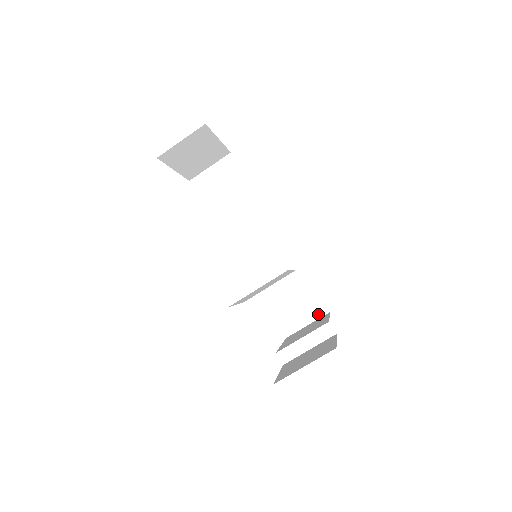
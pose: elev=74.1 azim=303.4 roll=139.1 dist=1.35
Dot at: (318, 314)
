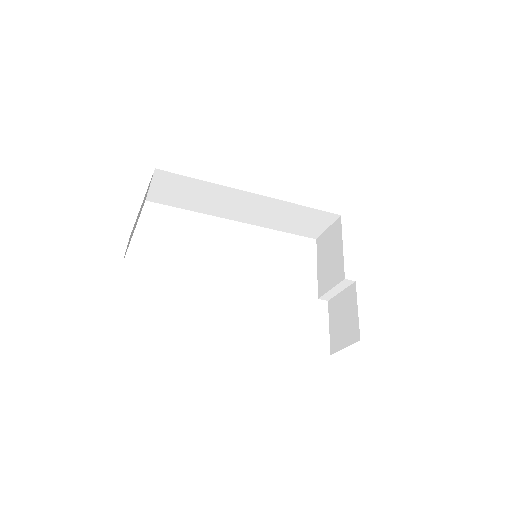
Dot at: (331, 220)
